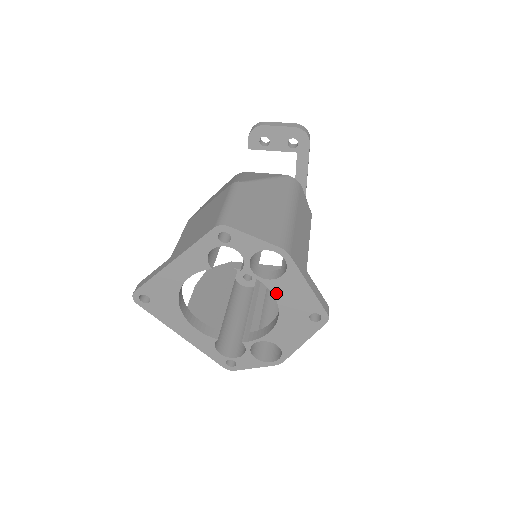
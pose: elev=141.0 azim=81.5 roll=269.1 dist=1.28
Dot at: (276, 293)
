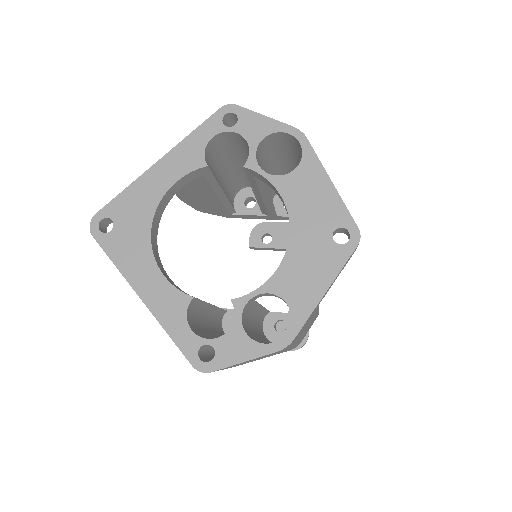
Dot at: (287, 197)
